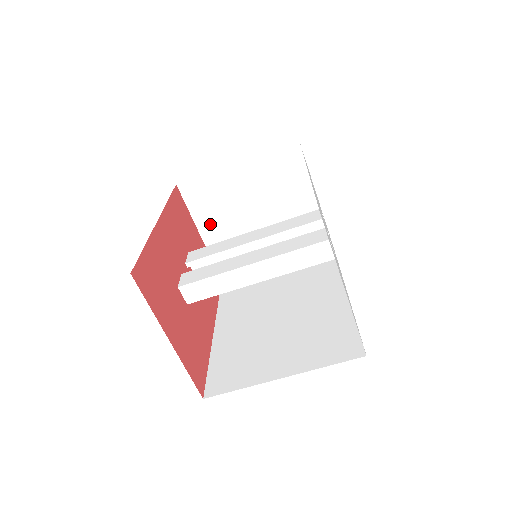
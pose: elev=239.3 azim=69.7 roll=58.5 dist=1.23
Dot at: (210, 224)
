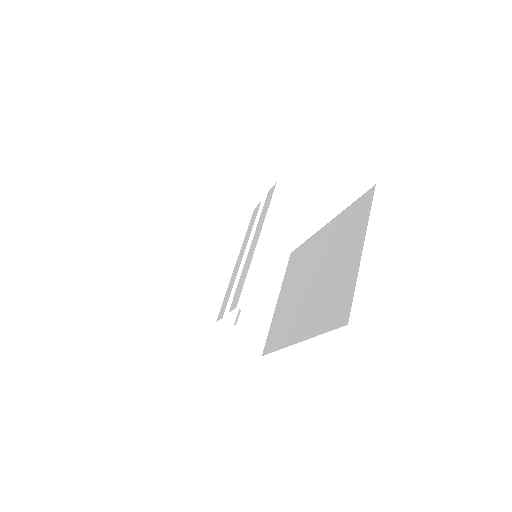
Dot at: (207, 321)
